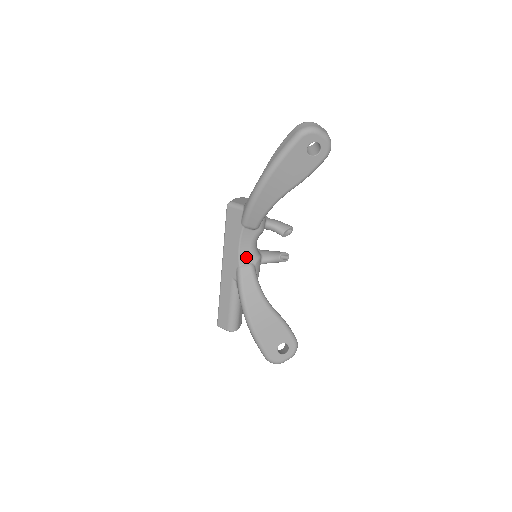
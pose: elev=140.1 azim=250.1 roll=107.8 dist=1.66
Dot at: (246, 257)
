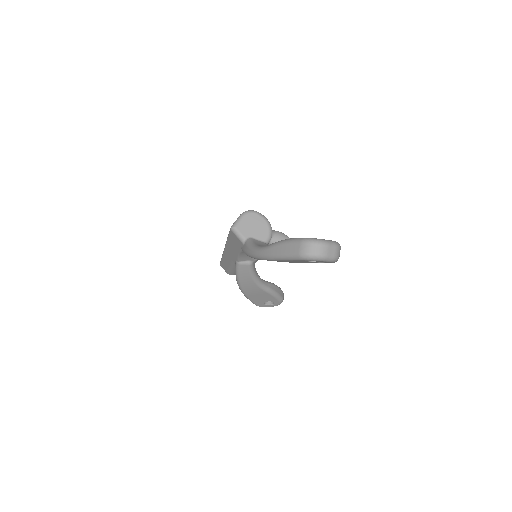
Dot at: (245, 258)
